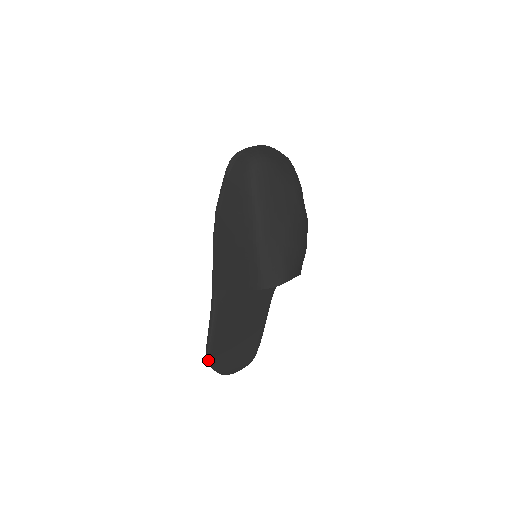
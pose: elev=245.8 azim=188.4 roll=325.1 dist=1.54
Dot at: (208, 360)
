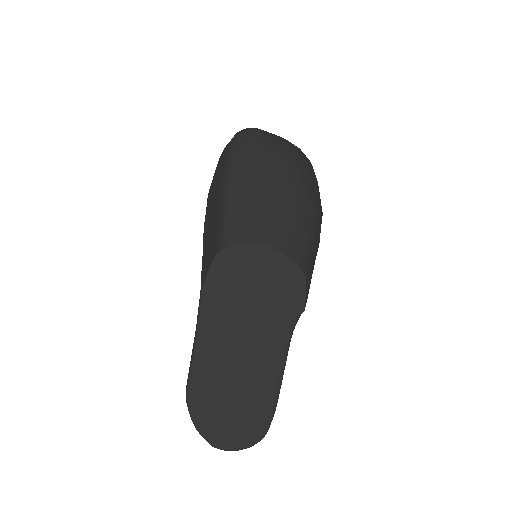
Dot at: (187, 403)
